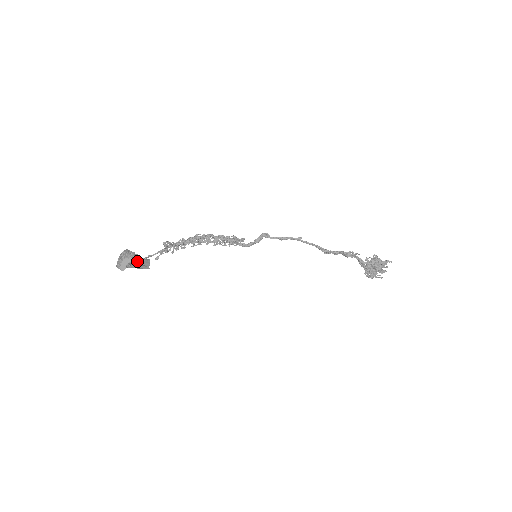
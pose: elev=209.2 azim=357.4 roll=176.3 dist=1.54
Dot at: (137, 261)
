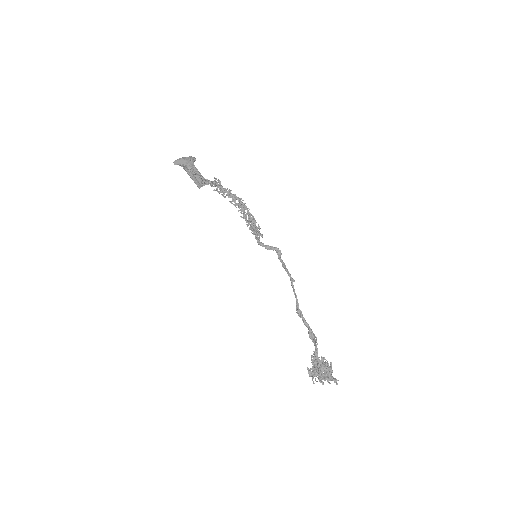
Dot at: occluded
